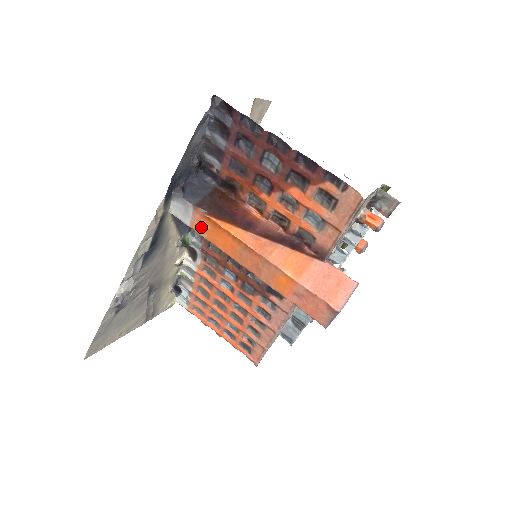
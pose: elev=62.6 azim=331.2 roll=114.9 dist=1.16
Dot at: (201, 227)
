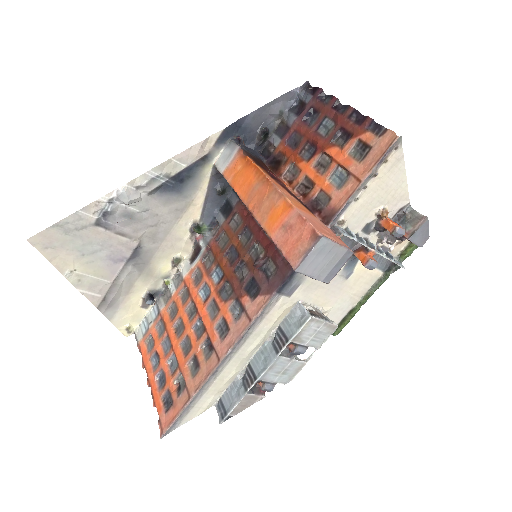
Dot at: (233, 170)
